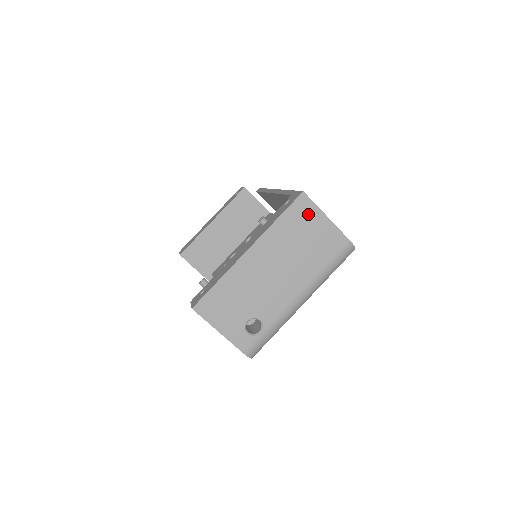
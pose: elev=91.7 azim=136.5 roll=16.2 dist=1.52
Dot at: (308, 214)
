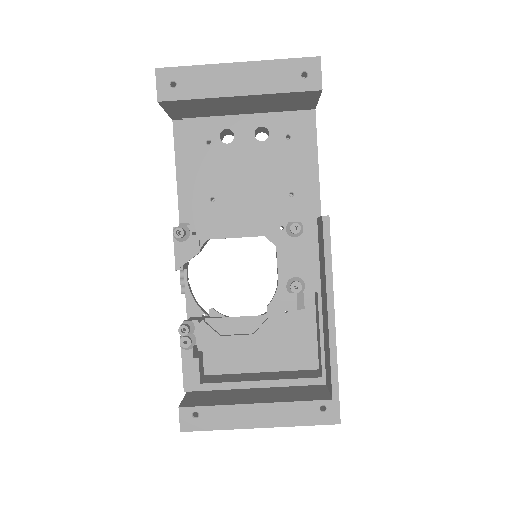
Dot at: occluded
